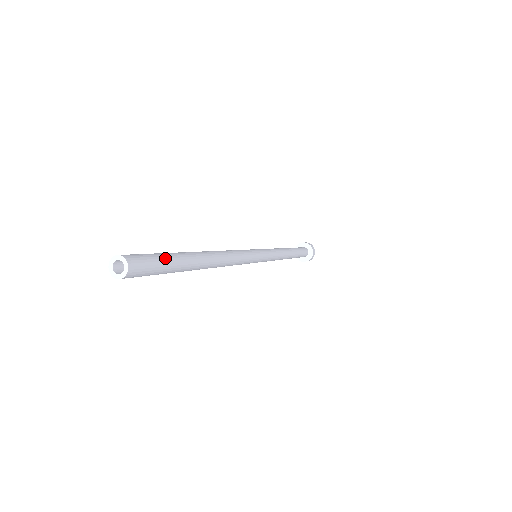
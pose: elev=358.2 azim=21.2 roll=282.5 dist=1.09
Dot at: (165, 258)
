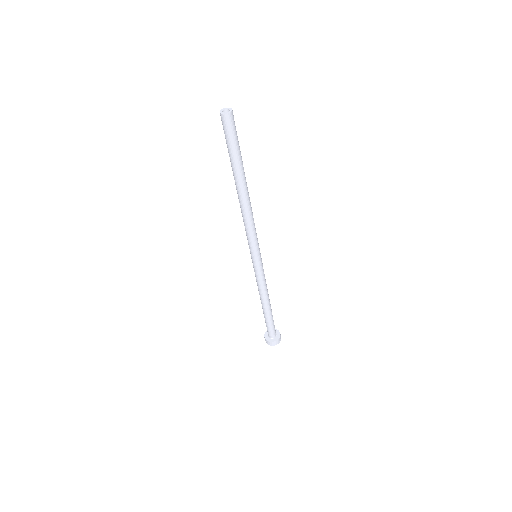
Dot at: occluded
